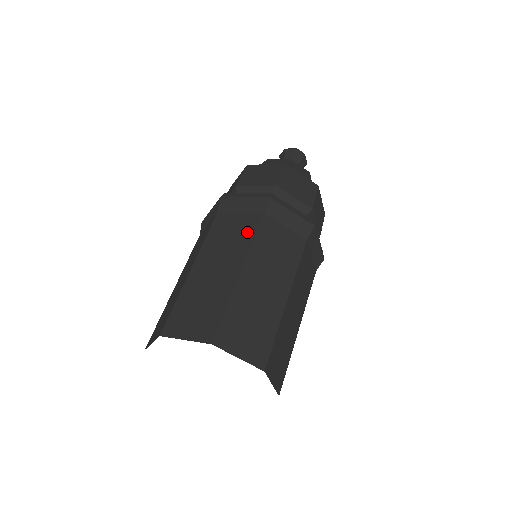
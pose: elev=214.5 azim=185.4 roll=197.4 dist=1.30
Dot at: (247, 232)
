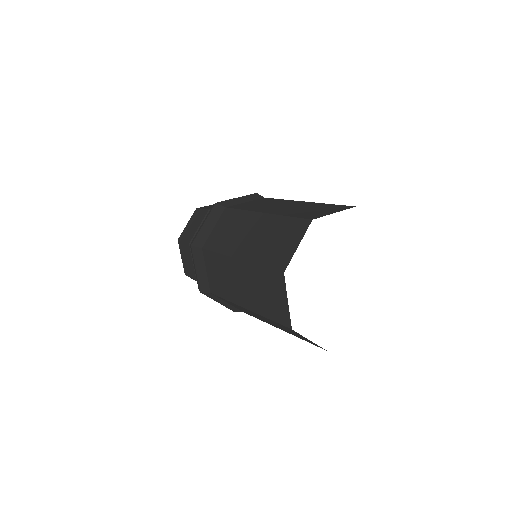
Dot at: (233, 217)
